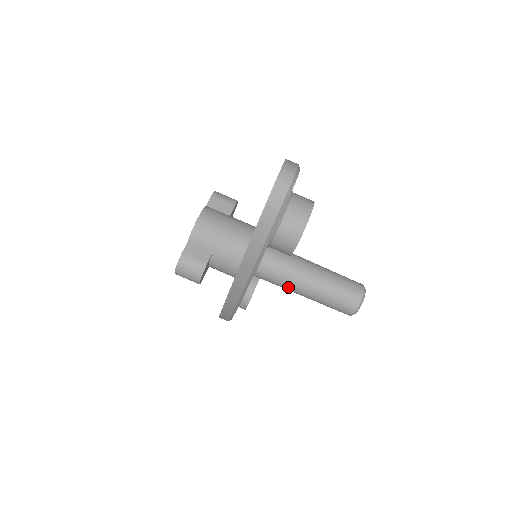
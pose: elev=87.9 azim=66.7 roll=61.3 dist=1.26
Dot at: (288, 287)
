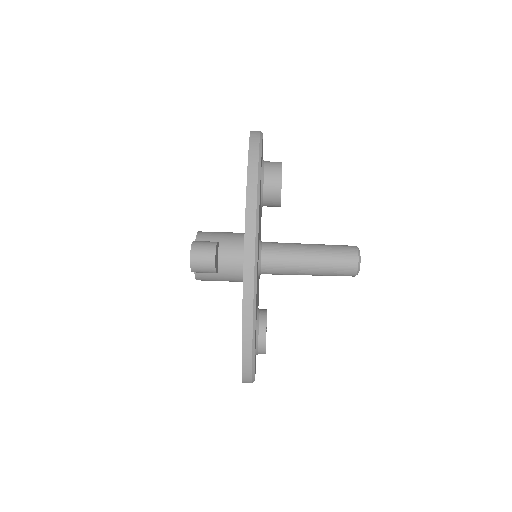
Dot at: (293, 258)
